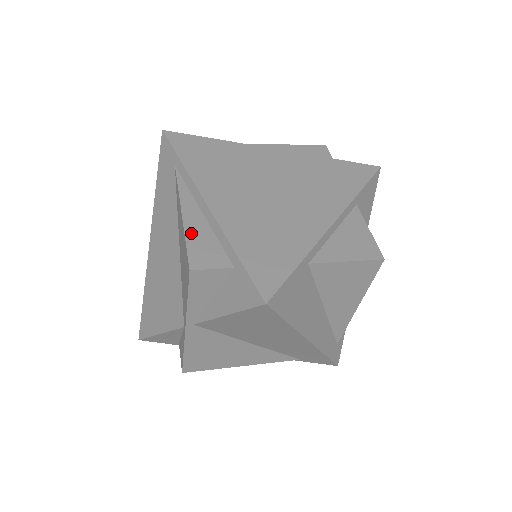
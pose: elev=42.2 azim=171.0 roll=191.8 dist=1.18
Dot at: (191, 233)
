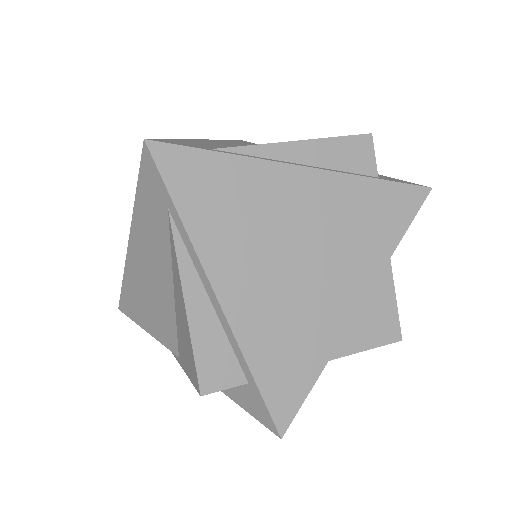
Dot at: (199, 339)
